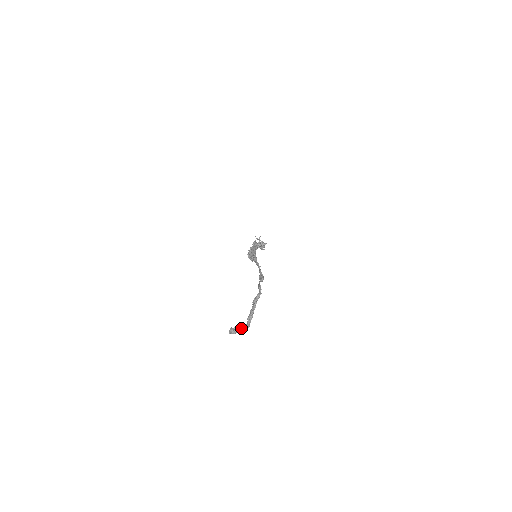
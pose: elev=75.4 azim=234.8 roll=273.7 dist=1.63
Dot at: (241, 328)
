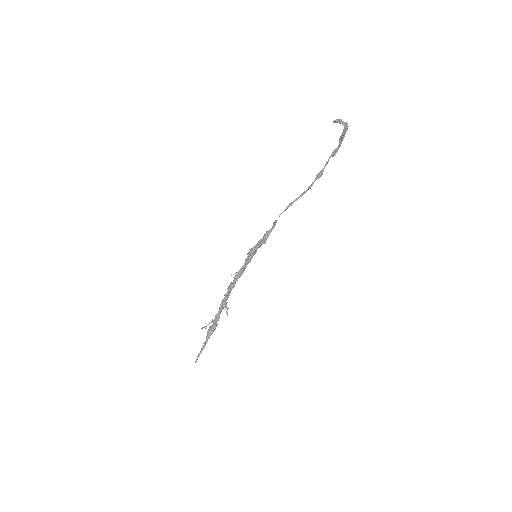
Dot at: (344, 122)
